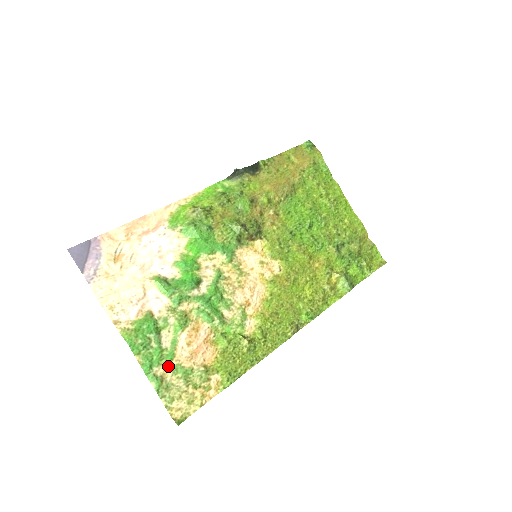
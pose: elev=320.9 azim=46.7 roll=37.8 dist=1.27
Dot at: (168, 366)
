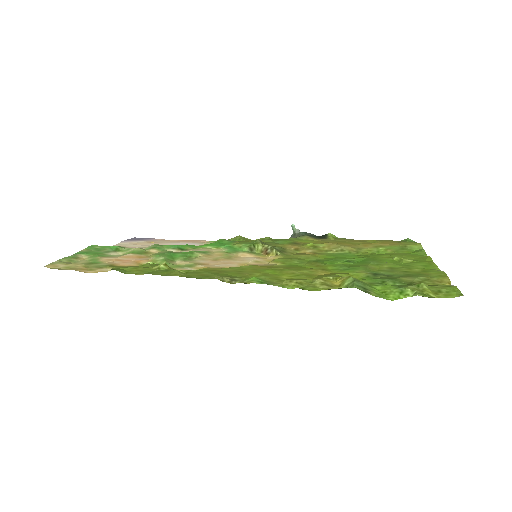
Dot at: (92, 258)
